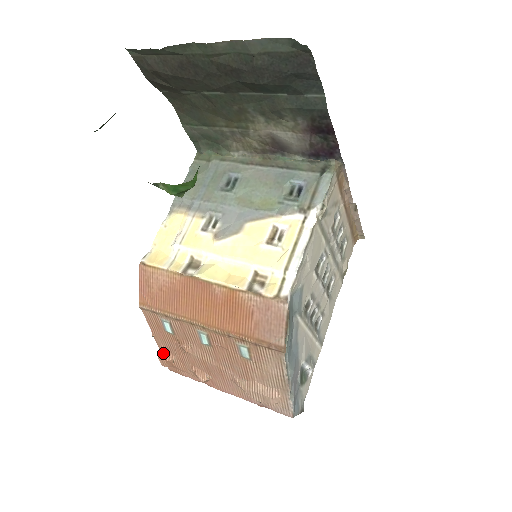
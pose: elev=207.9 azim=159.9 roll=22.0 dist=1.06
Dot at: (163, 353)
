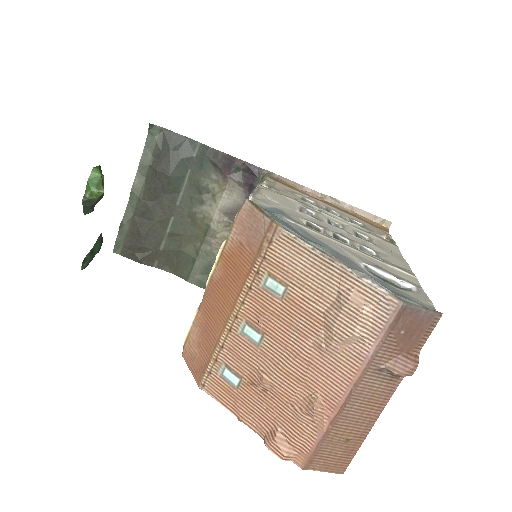
Dot at: (266, 435)
